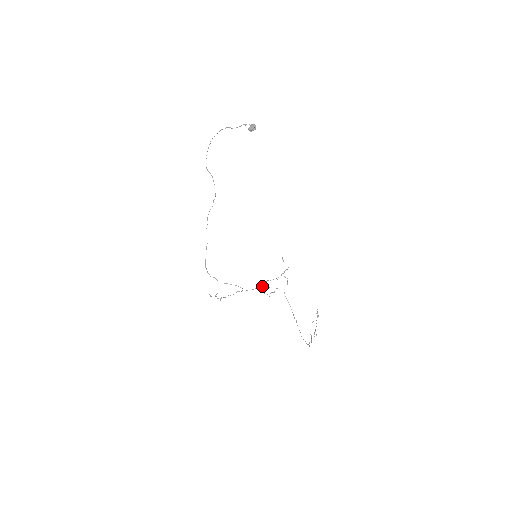
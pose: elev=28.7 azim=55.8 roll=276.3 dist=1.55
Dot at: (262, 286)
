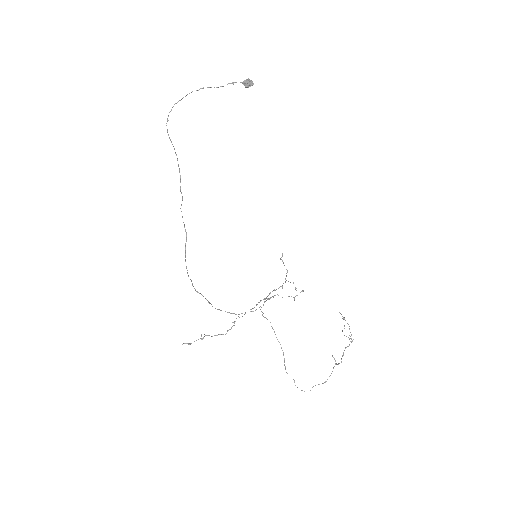
Dot at: (263, 304)
